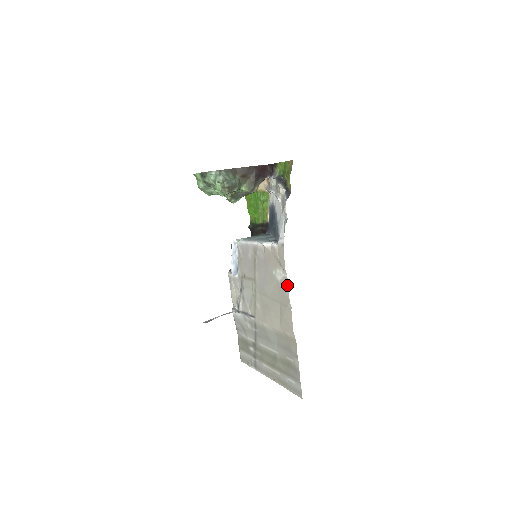
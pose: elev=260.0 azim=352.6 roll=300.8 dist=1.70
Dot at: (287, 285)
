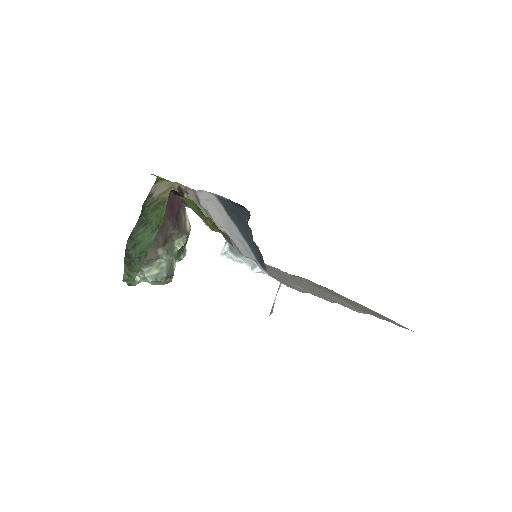
Dot at: occluded
